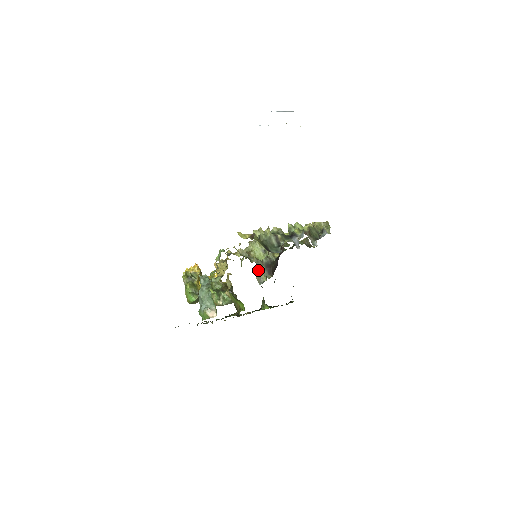
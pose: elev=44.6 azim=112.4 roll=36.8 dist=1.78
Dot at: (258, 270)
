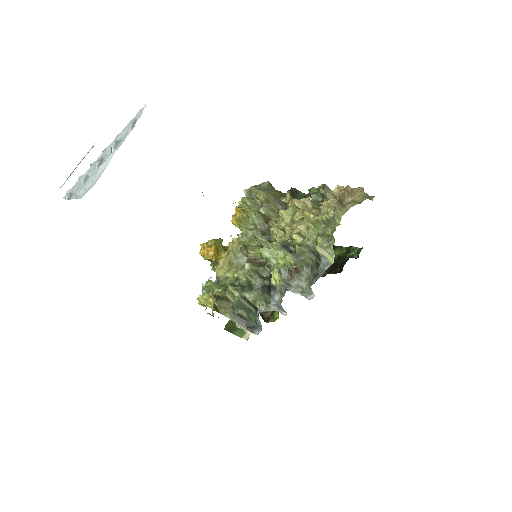
Dot at: occluded
